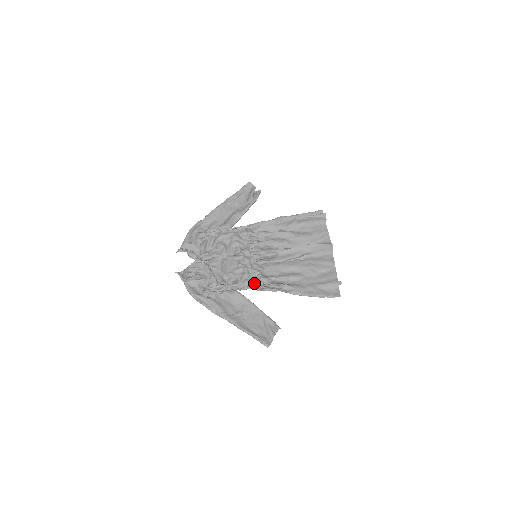
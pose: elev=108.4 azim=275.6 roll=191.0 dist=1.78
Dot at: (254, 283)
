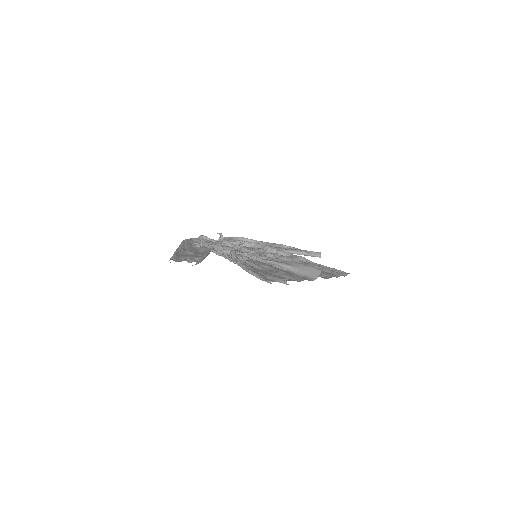
Dot at: occluded
